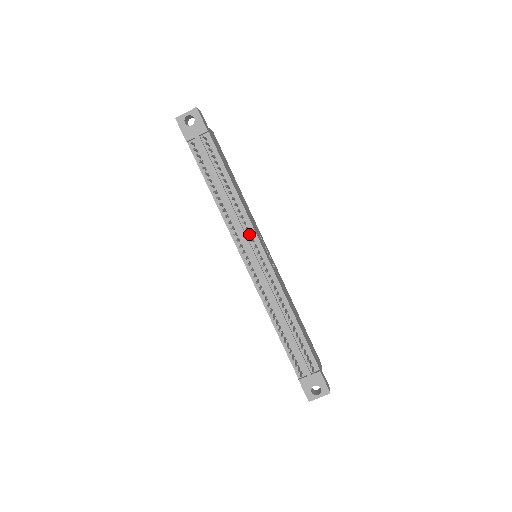
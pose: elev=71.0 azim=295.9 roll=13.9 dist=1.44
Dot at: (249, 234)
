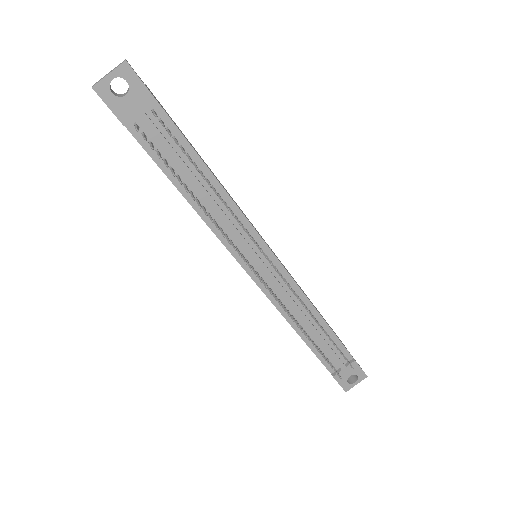
Dot at: (255, 243)
